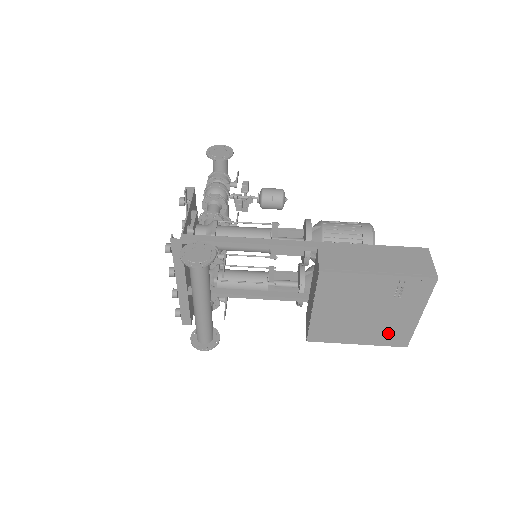
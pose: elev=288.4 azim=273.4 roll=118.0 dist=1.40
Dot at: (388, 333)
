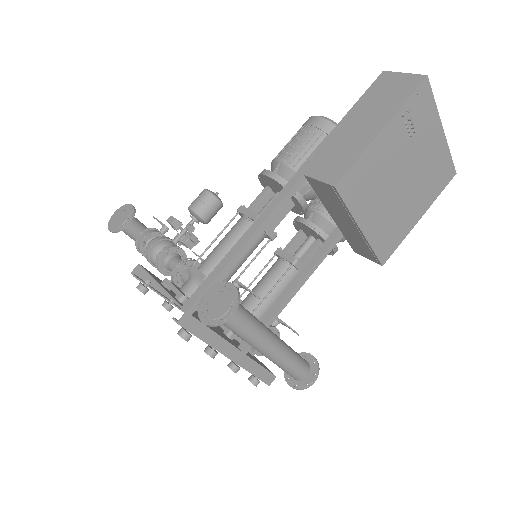
Dot at: (433, 178)
